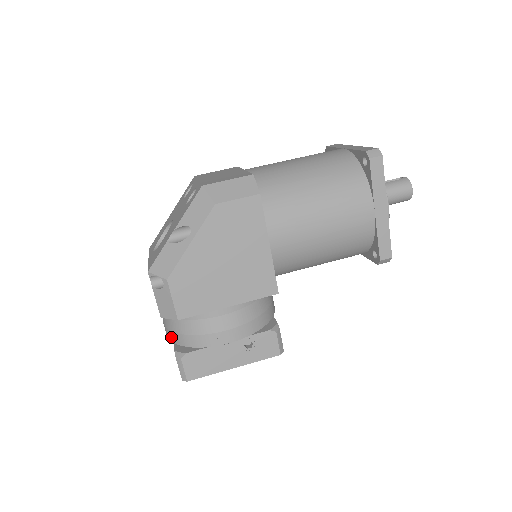
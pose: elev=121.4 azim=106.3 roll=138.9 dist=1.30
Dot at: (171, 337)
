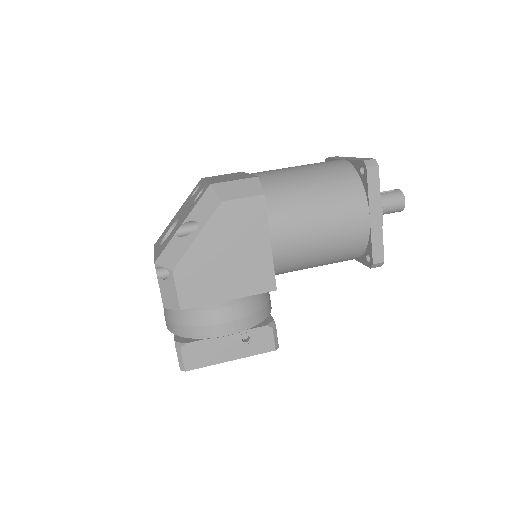
Dot at: (172, 328)
